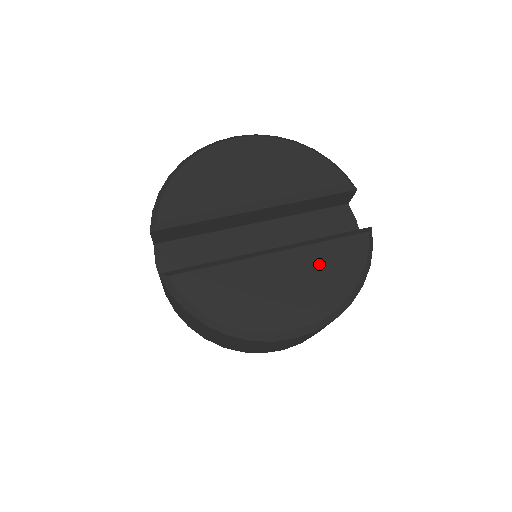
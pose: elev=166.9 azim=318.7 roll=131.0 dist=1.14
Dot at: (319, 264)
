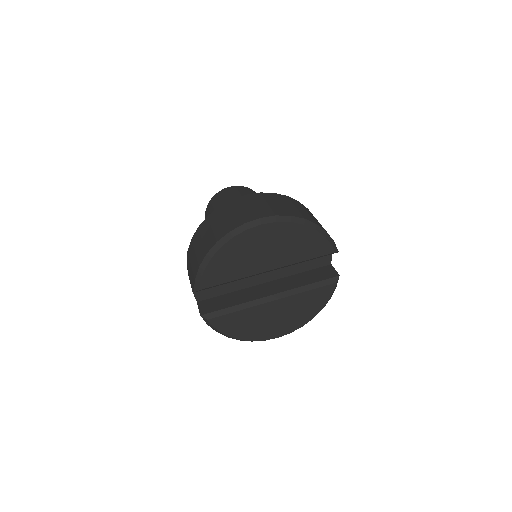
Dot at: (300, 304)
